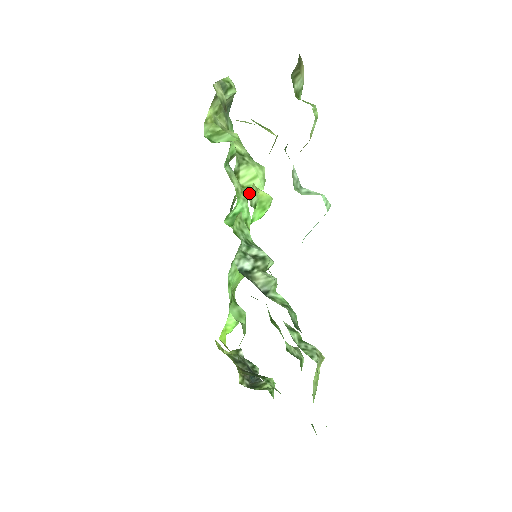
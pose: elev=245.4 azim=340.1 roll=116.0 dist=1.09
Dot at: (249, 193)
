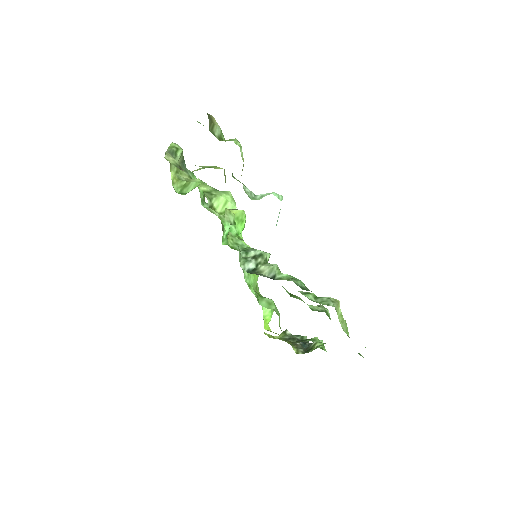
Dot at: (225, 217)
